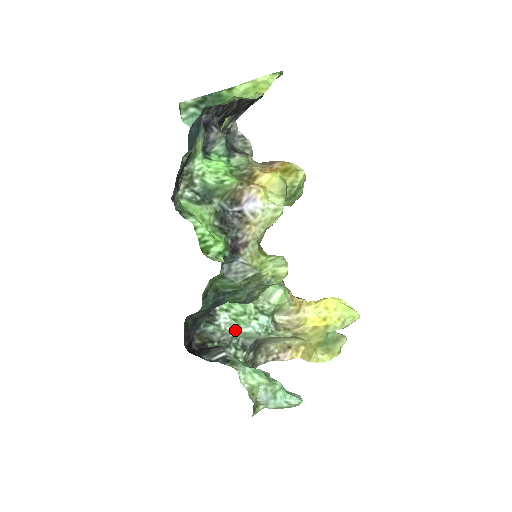
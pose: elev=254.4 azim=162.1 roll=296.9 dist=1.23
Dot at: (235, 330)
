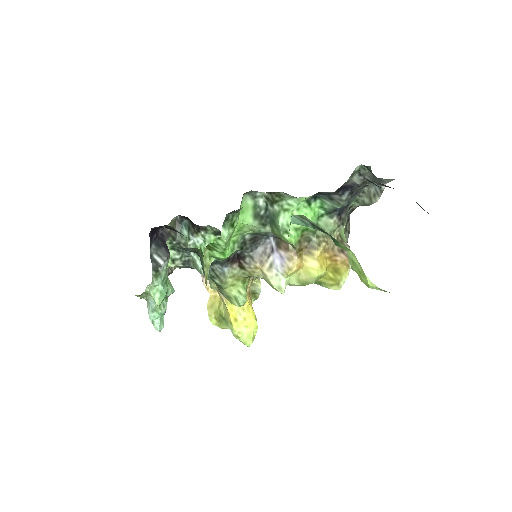
Dot at: (194, 253)
